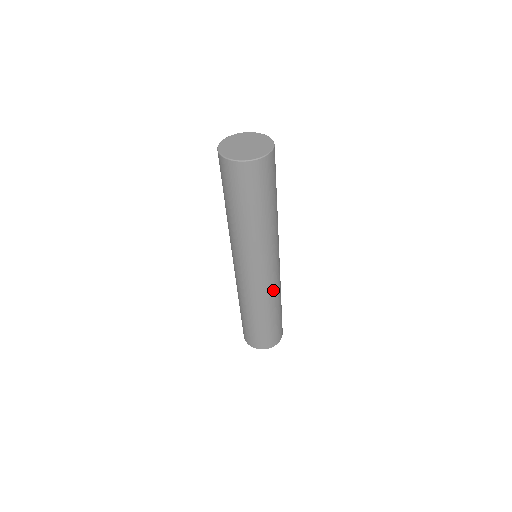
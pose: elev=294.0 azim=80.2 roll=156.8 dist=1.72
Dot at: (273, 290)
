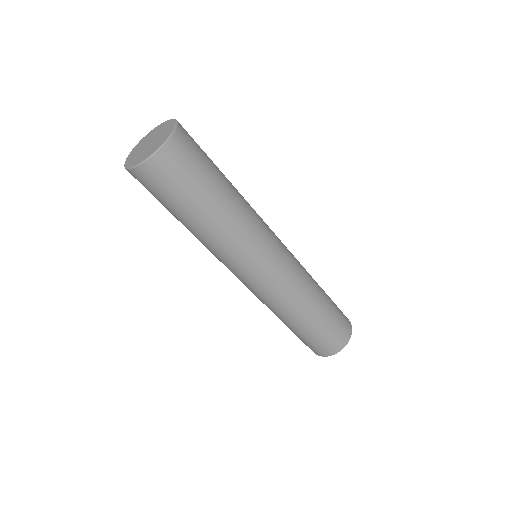
Dot at: (299, 278)
